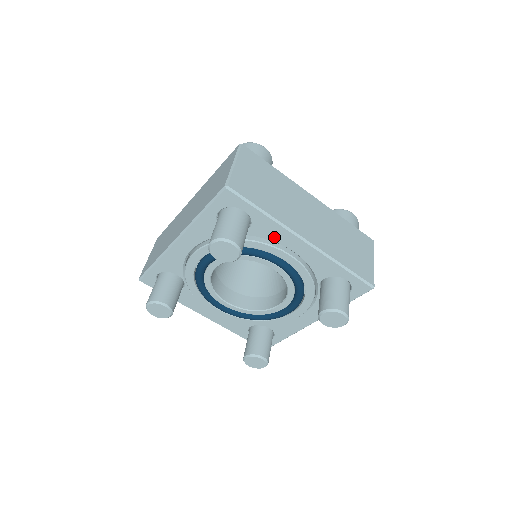
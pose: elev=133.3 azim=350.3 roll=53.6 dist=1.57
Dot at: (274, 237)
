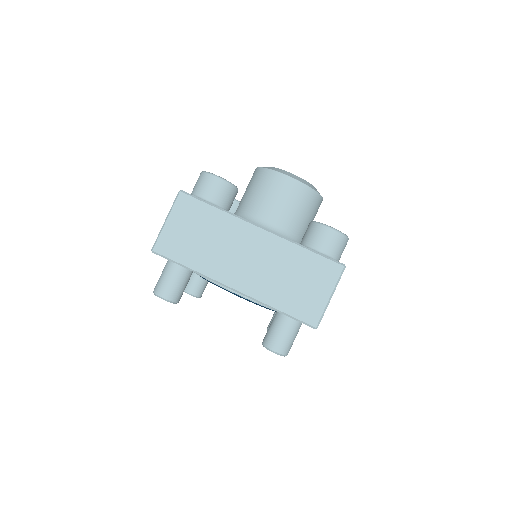
Dot at: occluded
